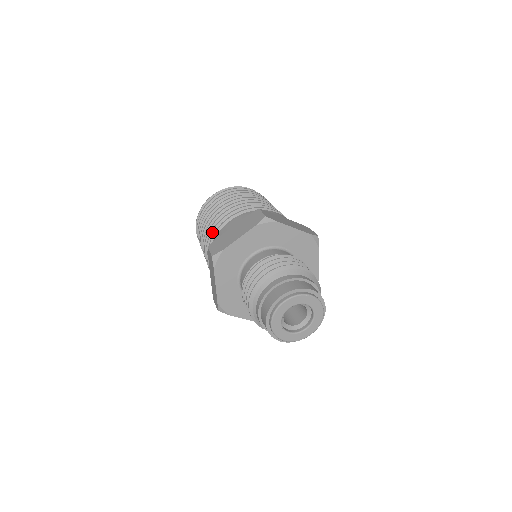
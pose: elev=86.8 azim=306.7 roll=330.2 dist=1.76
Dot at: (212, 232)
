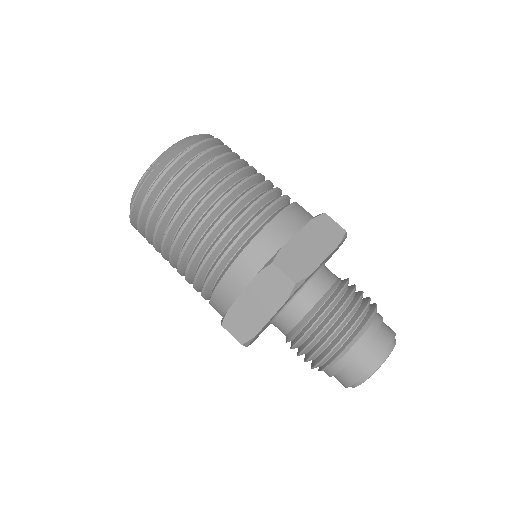
Dot at: (197, 278)
